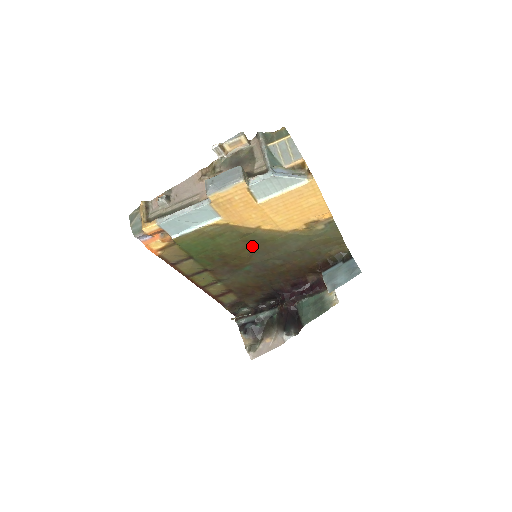
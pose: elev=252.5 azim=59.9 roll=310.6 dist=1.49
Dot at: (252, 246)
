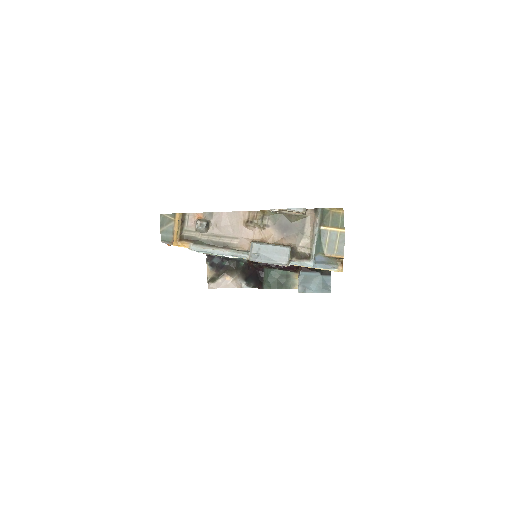
Dot at: occluded
